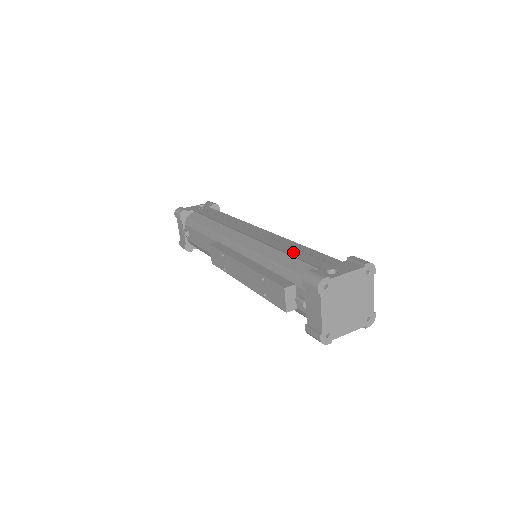
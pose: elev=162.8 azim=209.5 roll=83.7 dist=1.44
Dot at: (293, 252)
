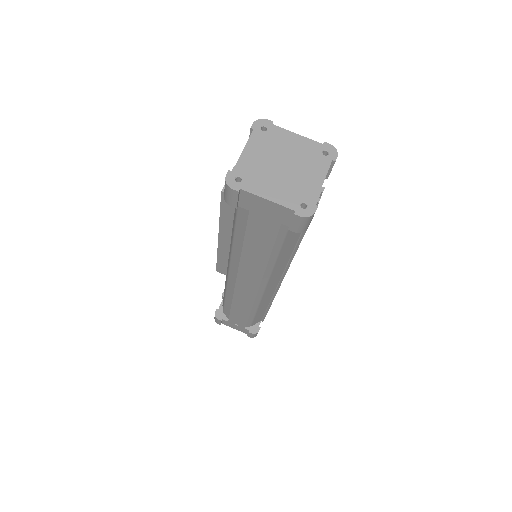
Dot at: occluded
